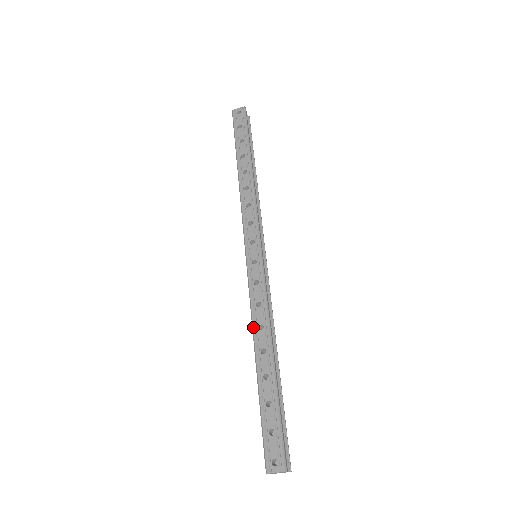
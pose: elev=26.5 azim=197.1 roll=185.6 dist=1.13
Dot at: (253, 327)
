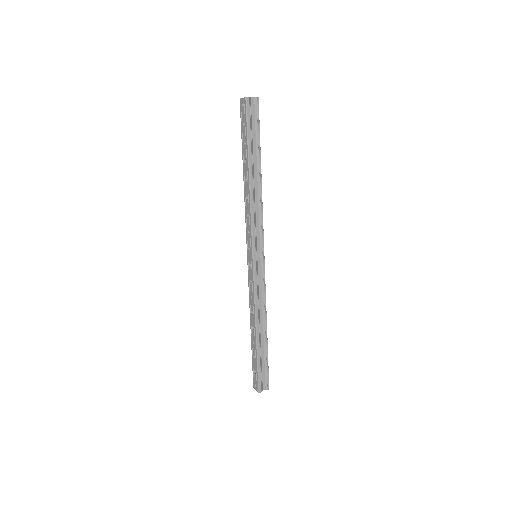
Dot at: occluded
